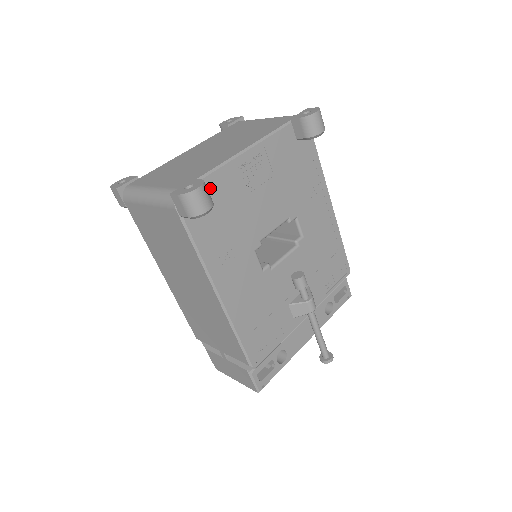
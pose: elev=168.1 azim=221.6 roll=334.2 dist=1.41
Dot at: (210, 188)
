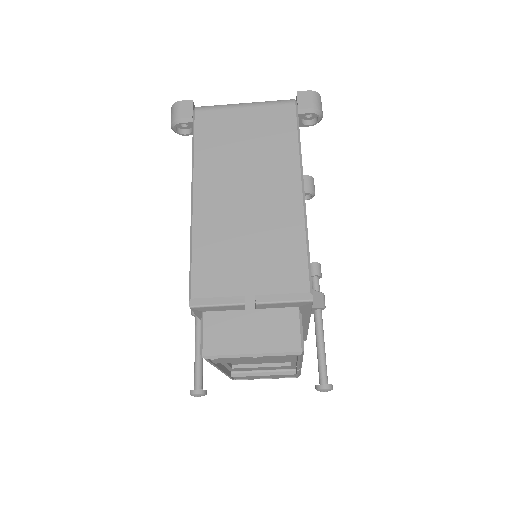
Dot at: occluded
